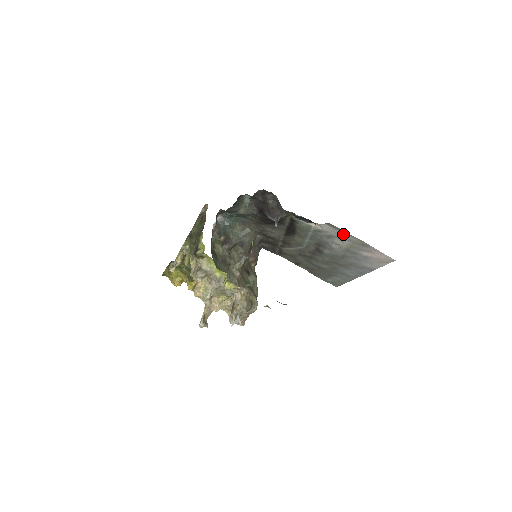
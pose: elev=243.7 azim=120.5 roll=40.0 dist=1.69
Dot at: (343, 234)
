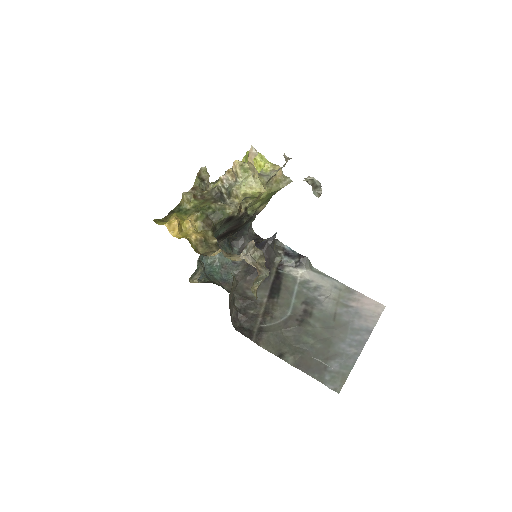
Dot at: (328, 280)
